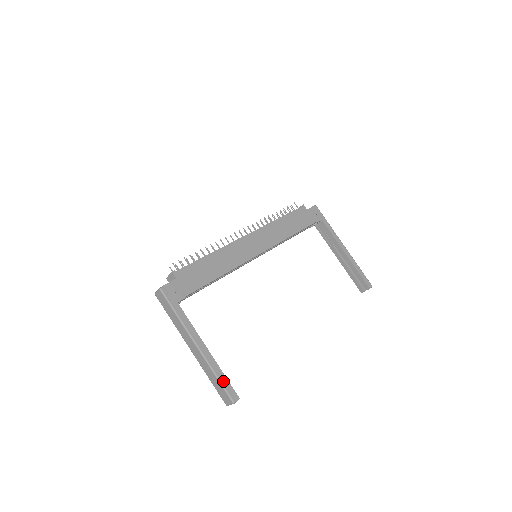
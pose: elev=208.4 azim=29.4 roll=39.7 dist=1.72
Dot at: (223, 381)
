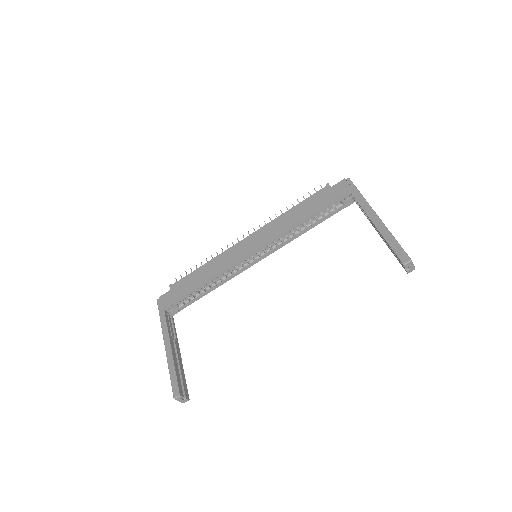
Dot at: (172, 377)
